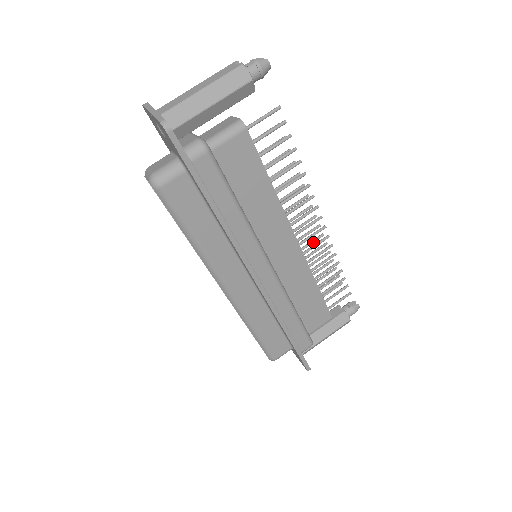
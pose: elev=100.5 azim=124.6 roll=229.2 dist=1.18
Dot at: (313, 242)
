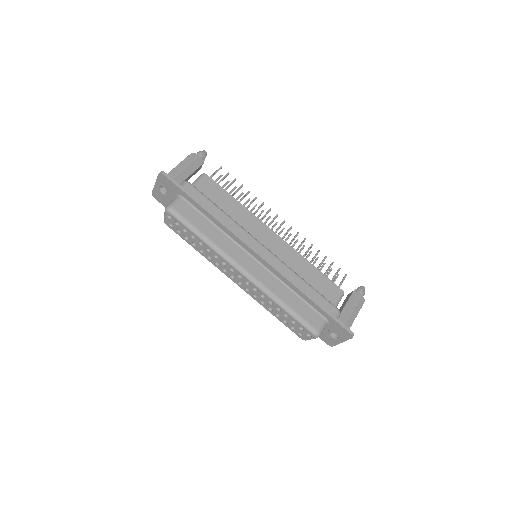
Dot at: (293, 246)
